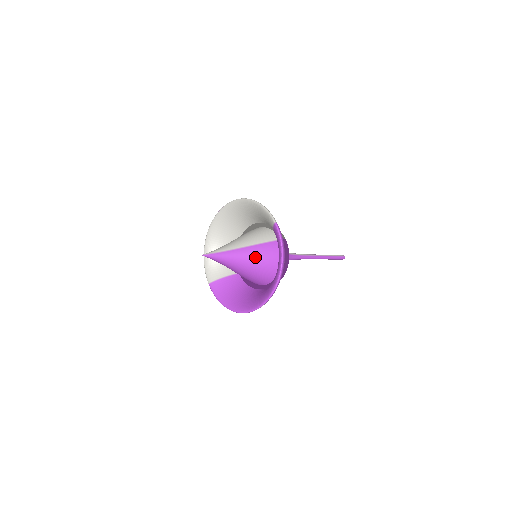
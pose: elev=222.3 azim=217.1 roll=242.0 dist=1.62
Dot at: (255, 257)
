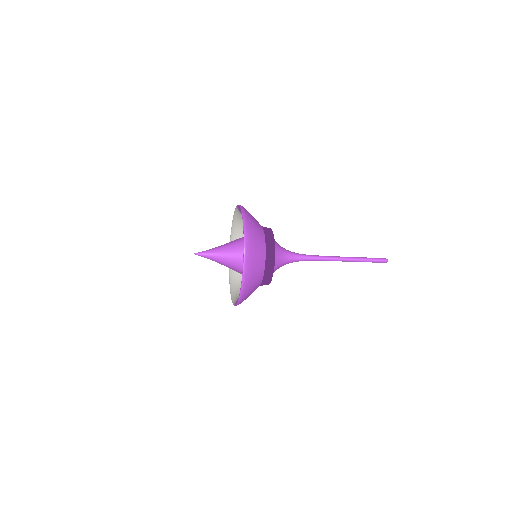
Dot at: (240, 241)
